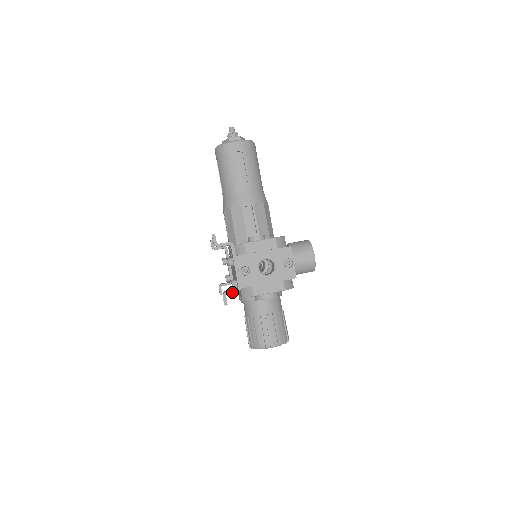
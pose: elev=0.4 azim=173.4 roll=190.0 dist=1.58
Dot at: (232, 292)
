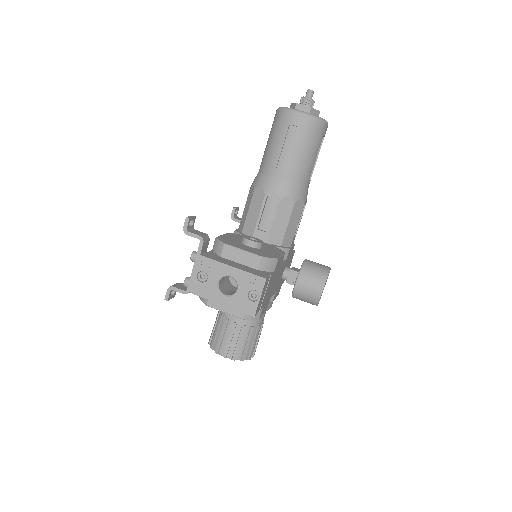
Dot at: (178, 290)
